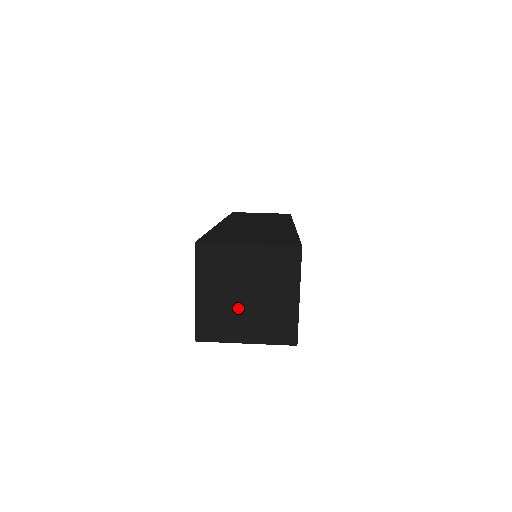
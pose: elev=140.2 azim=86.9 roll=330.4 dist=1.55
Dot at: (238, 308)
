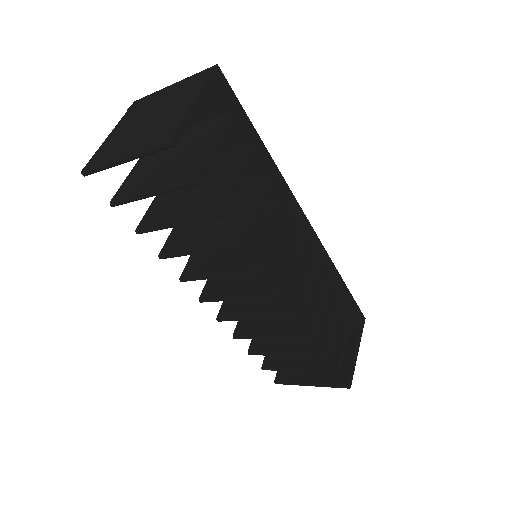
Dot at: (135, 131)
